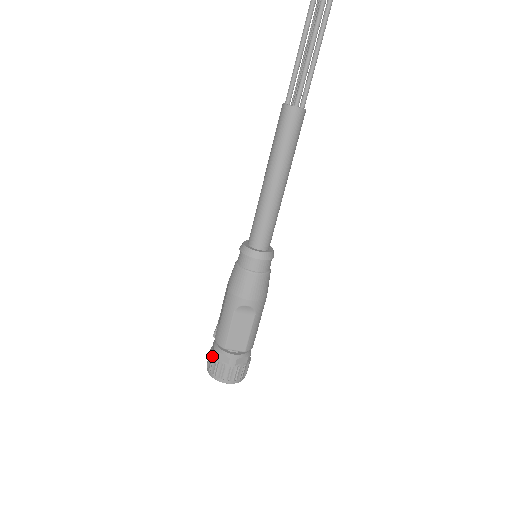
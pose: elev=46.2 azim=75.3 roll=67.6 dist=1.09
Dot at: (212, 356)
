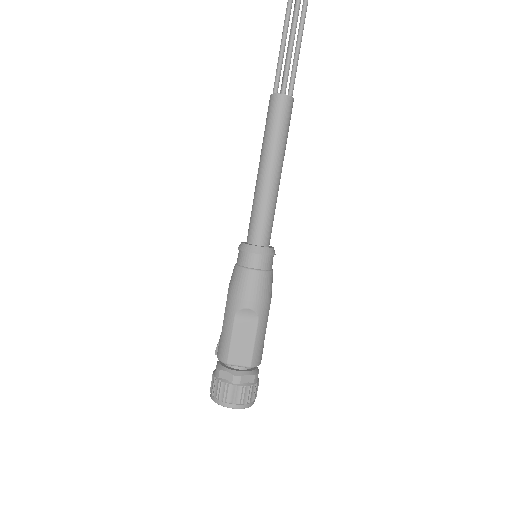
Dot at: (214, 376)
